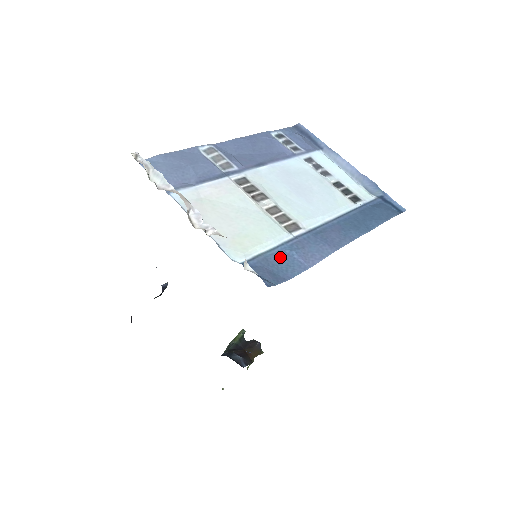
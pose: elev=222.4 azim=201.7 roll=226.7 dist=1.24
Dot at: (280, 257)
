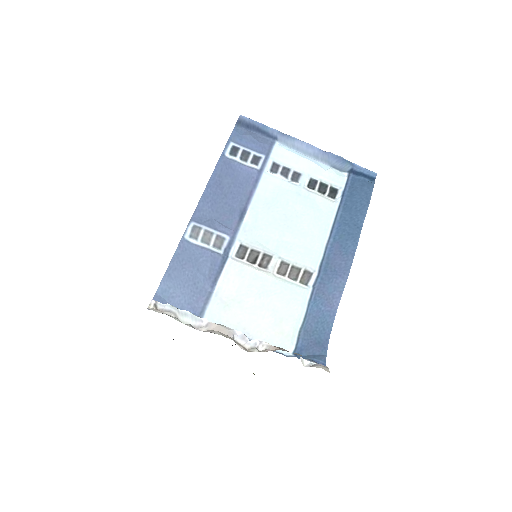
Dot at: (313, 319)
